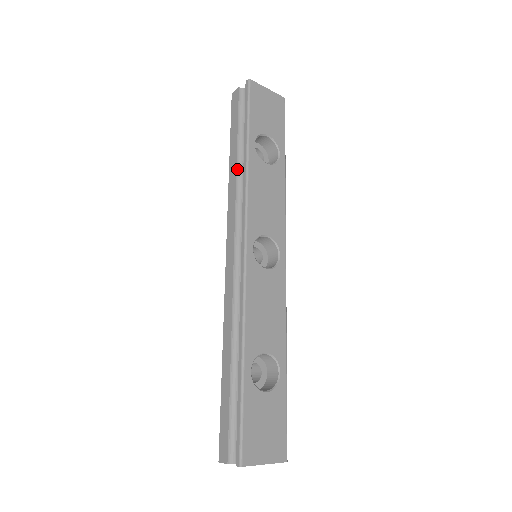
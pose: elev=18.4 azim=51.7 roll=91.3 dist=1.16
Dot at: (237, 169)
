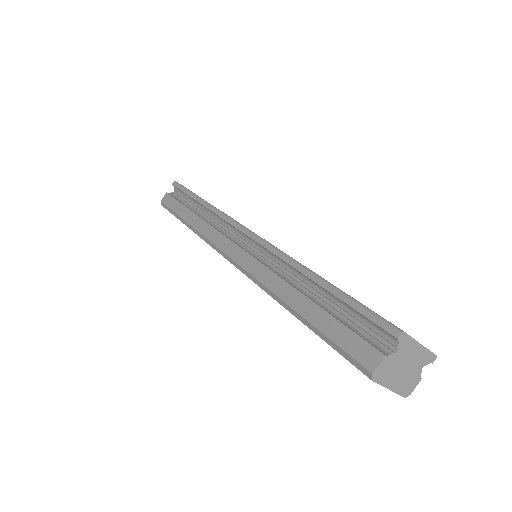
Dot at: (199, 216)
